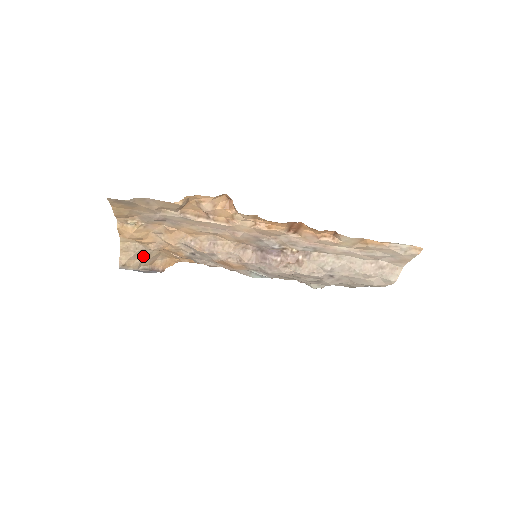
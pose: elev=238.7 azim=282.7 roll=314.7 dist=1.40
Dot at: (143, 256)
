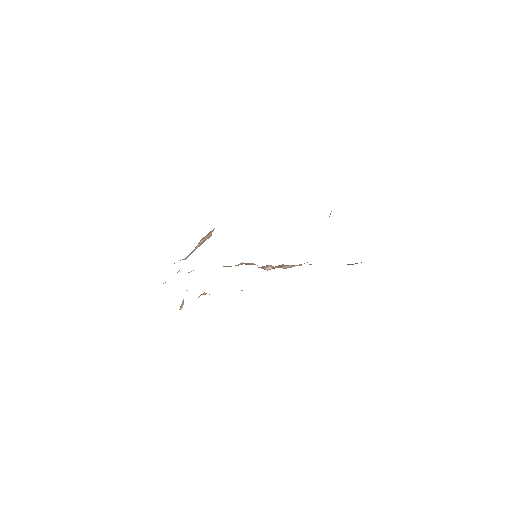
Dot at: (191, 252)
